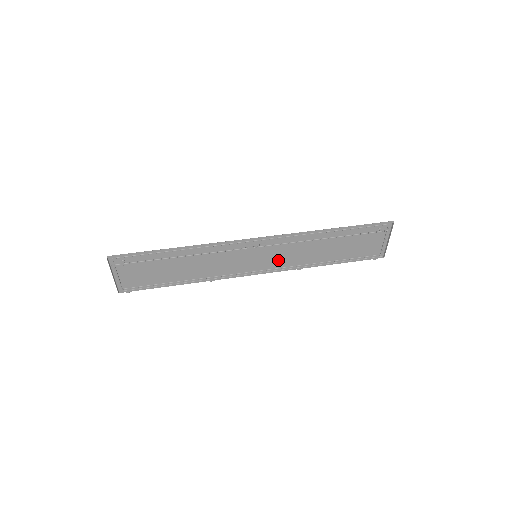
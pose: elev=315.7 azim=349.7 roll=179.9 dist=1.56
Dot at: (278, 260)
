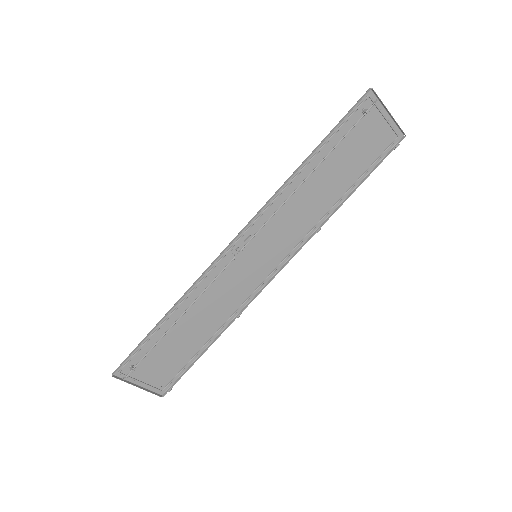
Dot at: (285, 240)
